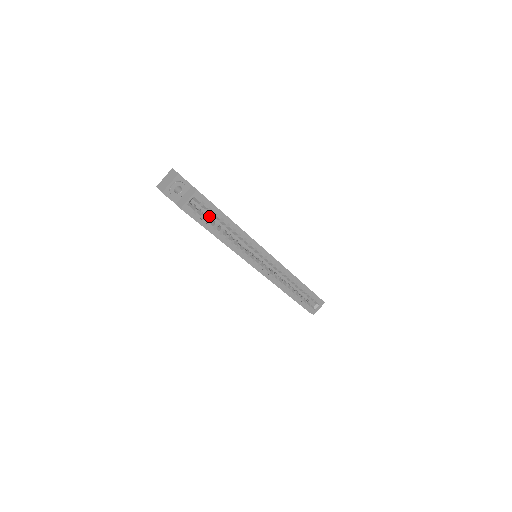
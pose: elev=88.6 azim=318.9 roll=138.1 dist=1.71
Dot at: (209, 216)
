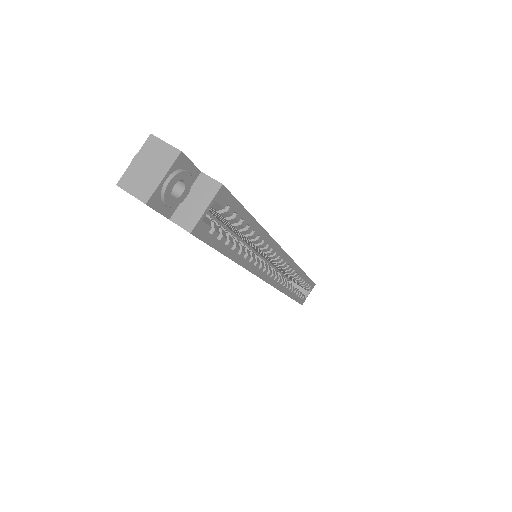
Dot at: (207, 217)
